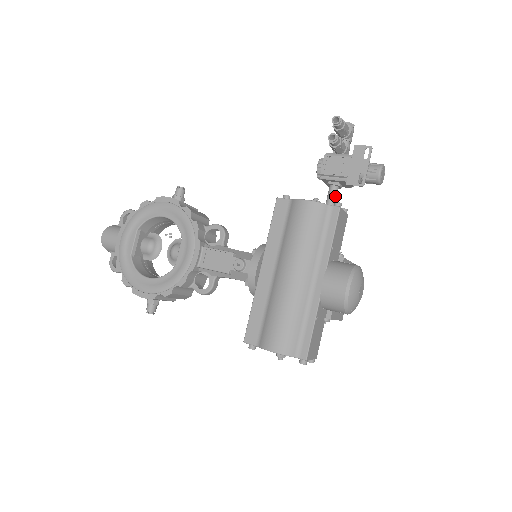
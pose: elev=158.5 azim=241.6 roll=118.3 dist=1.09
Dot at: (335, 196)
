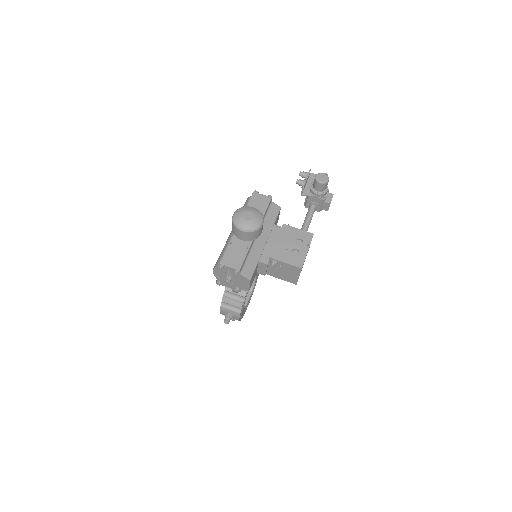
Dot at: (310, 209)
